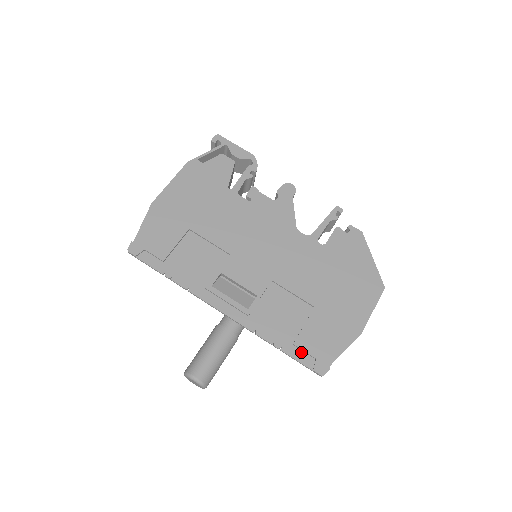
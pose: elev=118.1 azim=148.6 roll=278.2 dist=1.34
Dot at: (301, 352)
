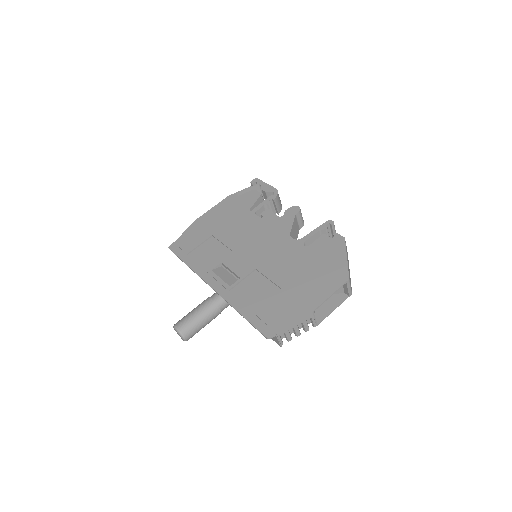
Dot at: (258, 319)
